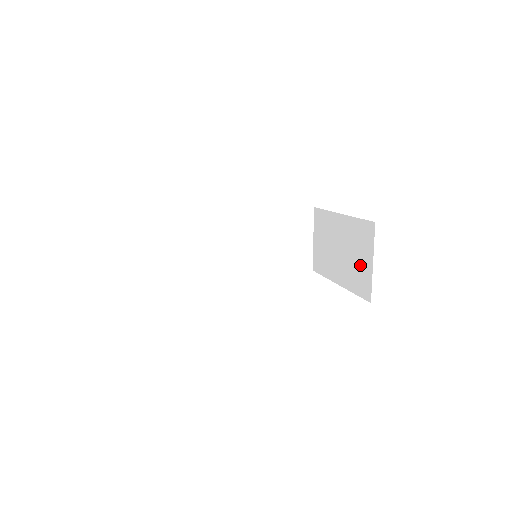
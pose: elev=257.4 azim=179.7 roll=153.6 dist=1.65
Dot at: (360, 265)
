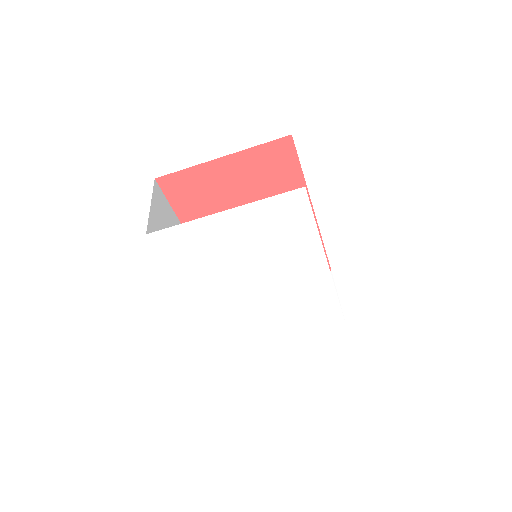
Dot at: occluded
